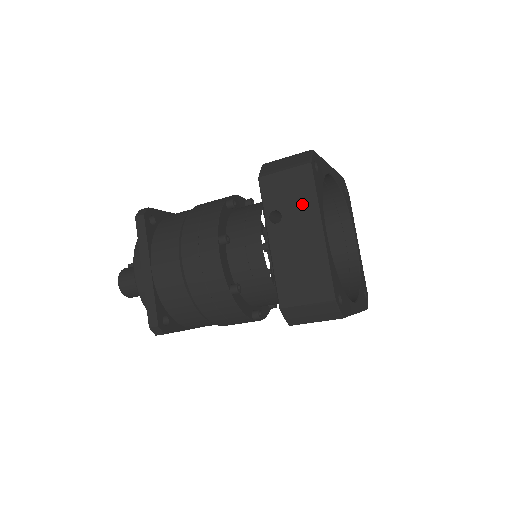
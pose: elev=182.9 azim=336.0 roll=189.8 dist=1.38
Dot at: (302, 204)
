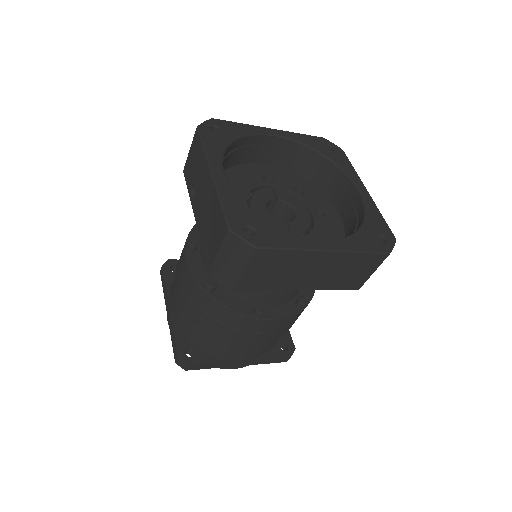
Dot at: (200, 164)
